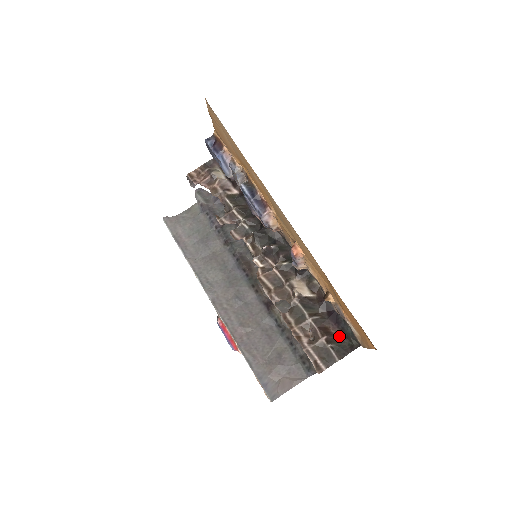
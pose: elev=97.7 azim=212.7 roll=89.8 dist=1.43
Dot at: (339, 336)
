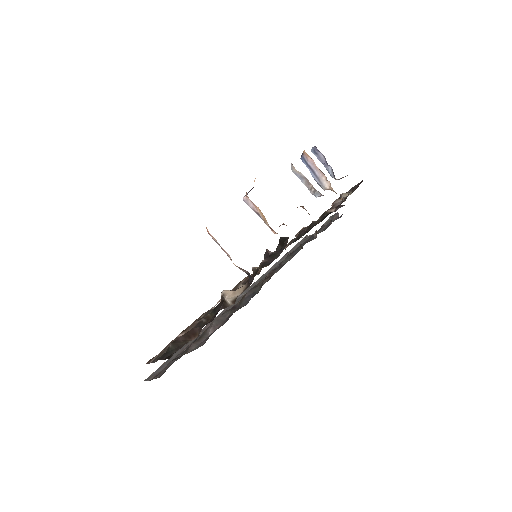
Dot at: (184, 344)
